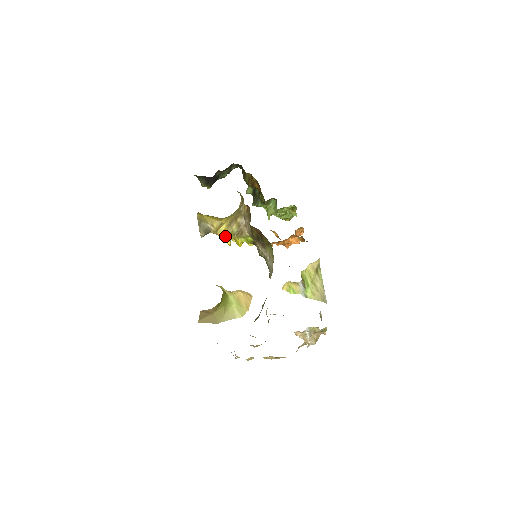
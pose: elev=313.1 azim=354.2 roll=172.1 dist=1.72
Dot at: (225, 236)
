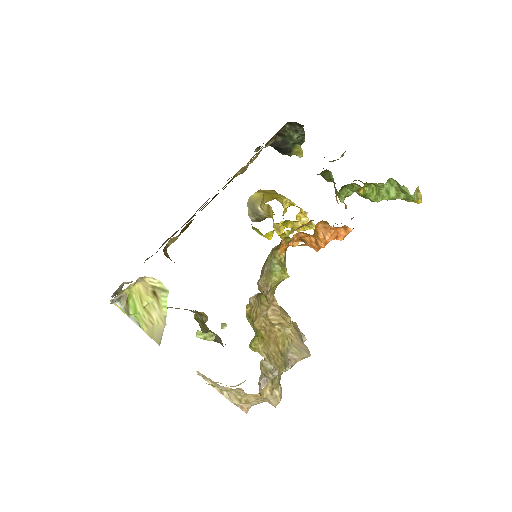
Dot at: (273, 223)
